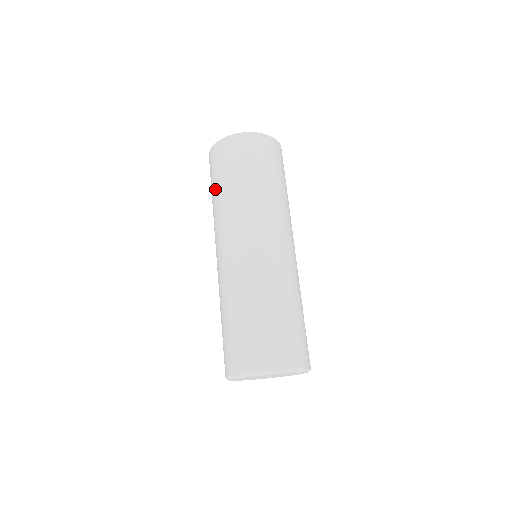
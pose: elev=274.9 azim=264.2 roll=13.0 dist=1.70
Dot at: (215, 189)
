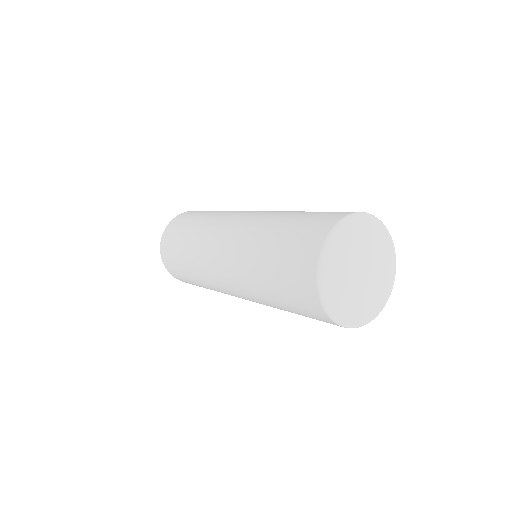
Dot at: (268, 259)
